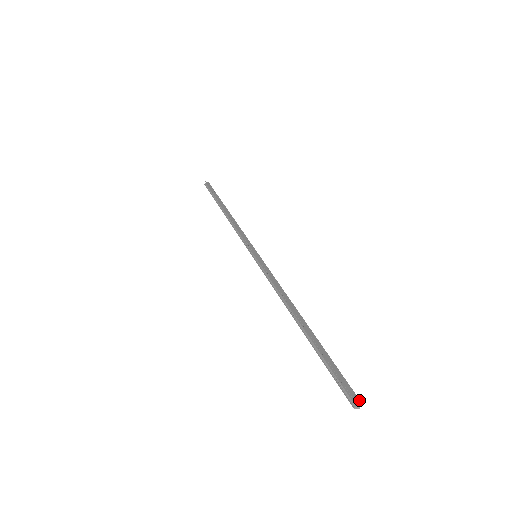
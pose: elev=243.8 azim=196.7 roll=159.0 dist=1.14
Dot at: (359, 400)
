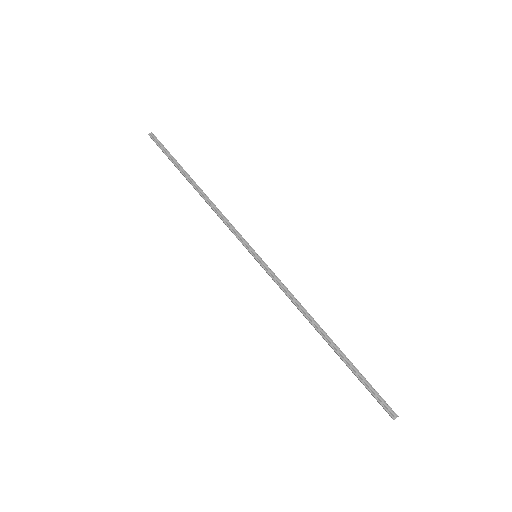
Dot at: (395, 413)
